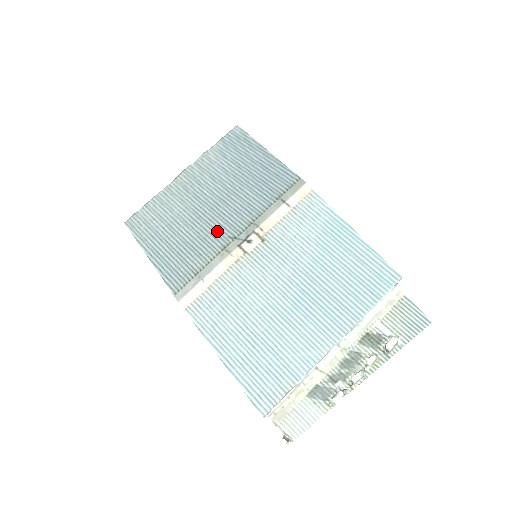
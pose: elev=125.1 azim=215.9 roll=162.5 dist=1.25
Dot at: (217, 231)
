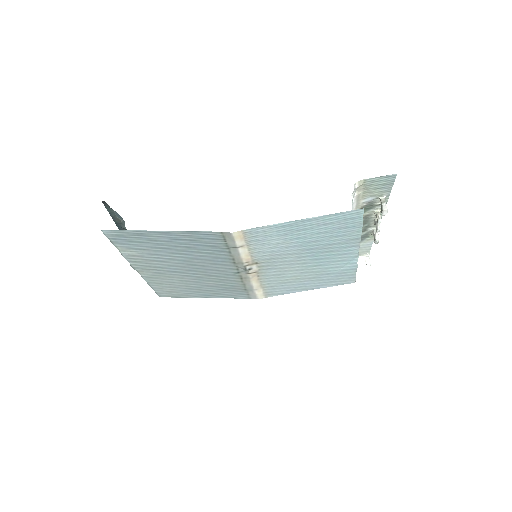
Dot at: (222, 276)
